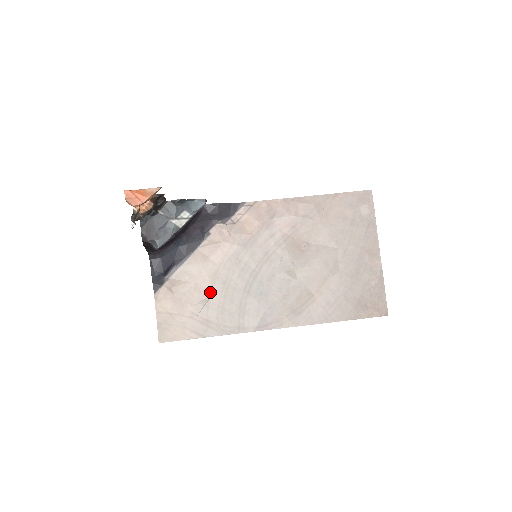
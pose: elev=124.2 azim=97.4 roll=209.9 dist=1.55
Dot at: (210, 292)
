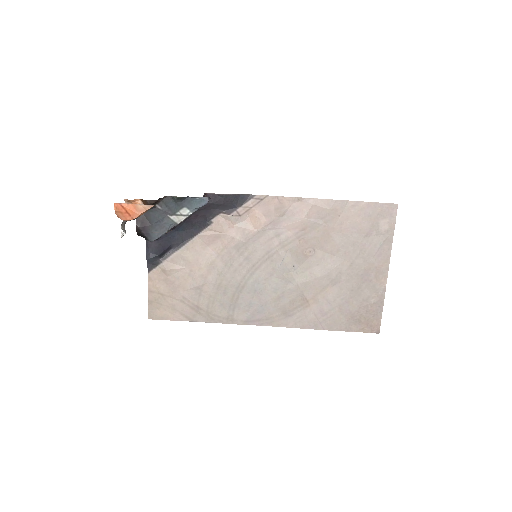
Dot at: (204, 281)
